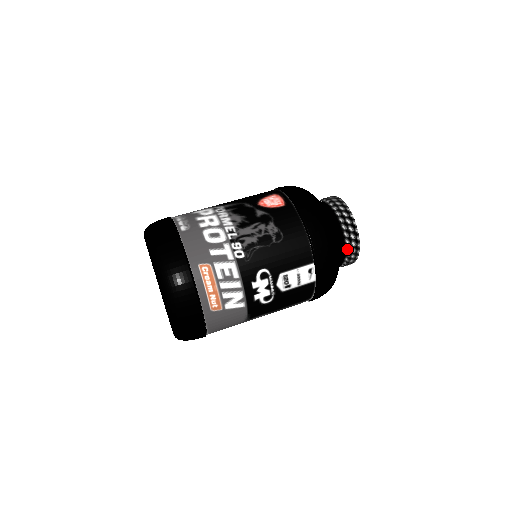
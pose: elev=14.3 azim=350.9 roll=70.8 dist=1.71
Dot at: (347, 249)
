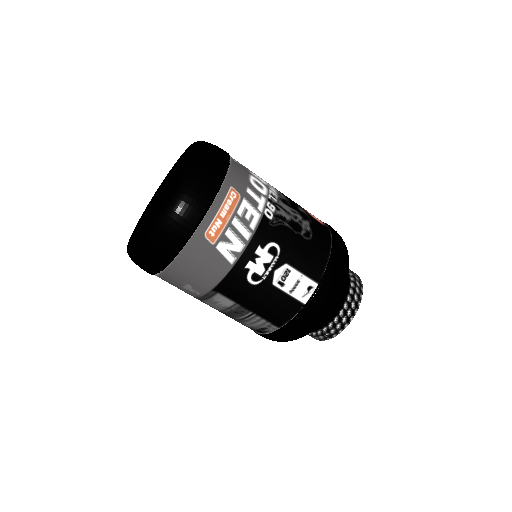
Dot at: (340, 313)
